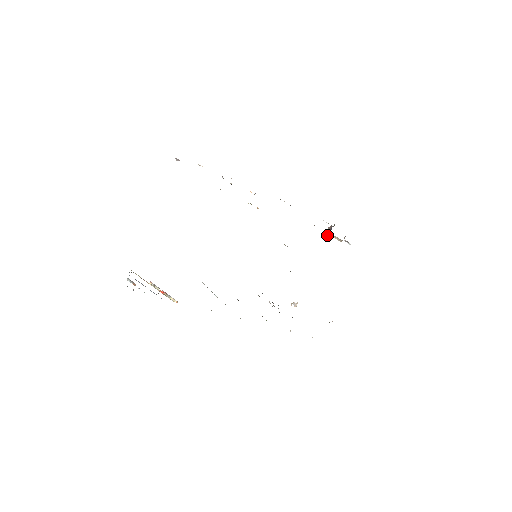
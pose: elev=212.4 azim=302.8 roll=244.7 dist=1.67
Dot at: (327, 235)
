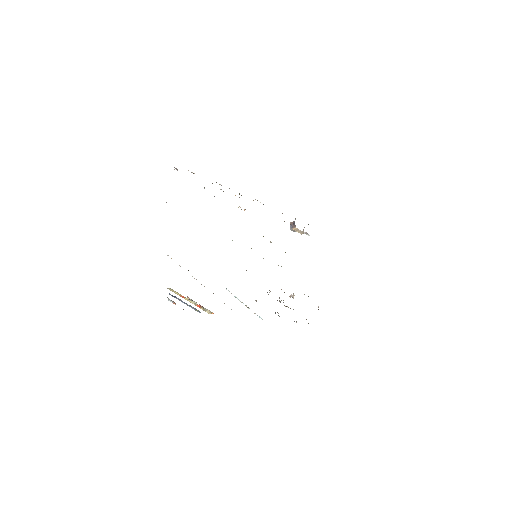
Dot at: (291, 230)
